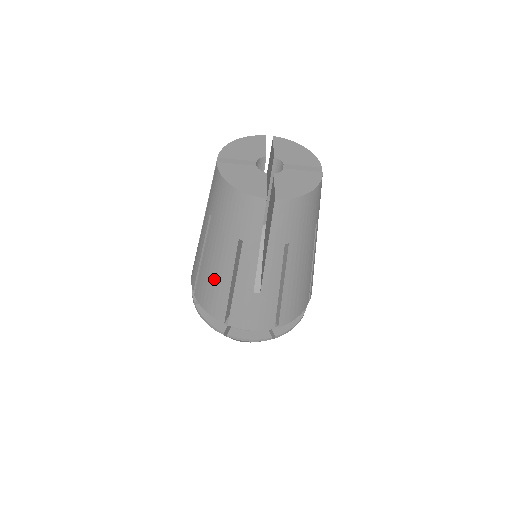
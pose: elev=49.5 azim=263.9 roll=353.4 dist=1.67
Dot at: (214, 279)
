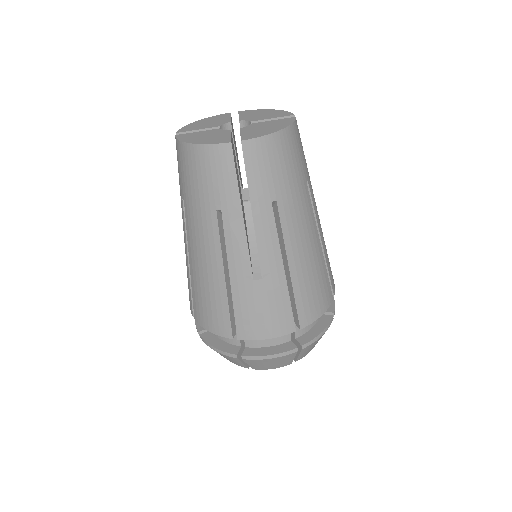
Dot at: (206, 280)
